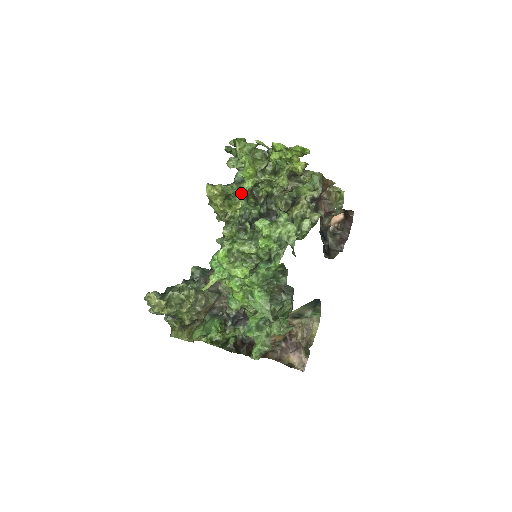
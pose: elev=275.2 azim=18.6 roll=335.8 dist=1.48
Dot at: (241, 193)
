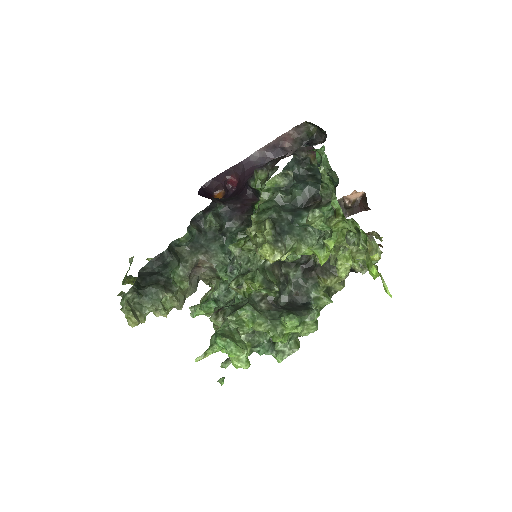
Dot at: occluded
